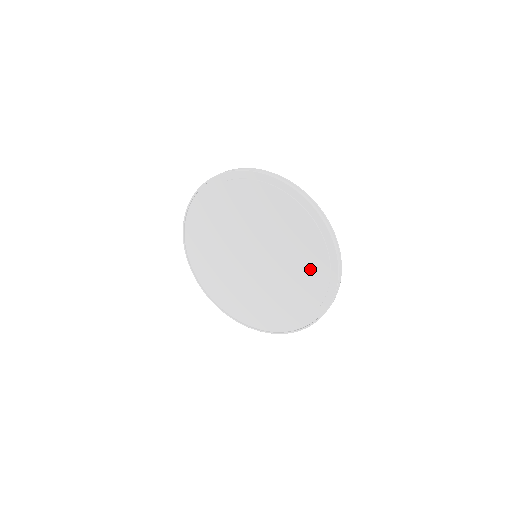
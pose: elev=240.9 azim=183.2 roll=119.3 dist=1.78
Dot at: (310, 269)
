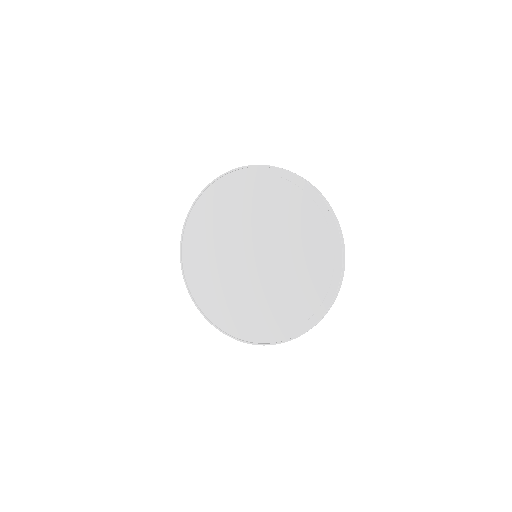
Dot at: (296, 213)
